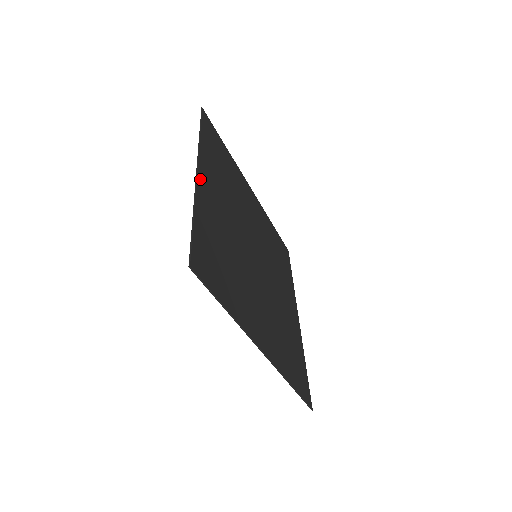
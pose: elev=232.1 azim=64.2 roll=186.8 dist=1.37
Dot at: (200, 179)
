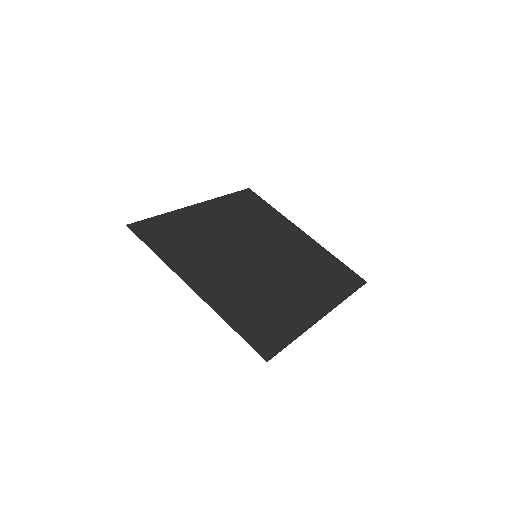
Dot at: (195, 207)
